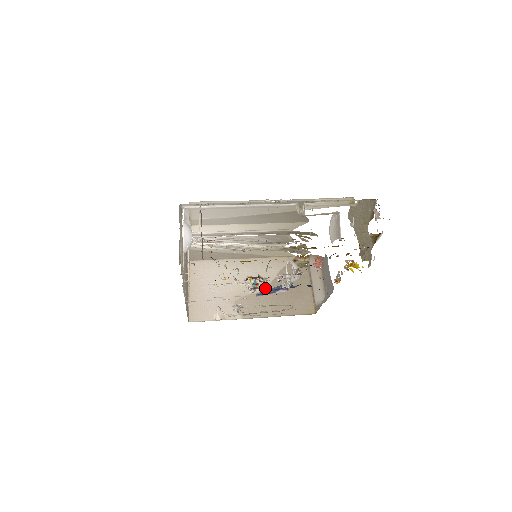
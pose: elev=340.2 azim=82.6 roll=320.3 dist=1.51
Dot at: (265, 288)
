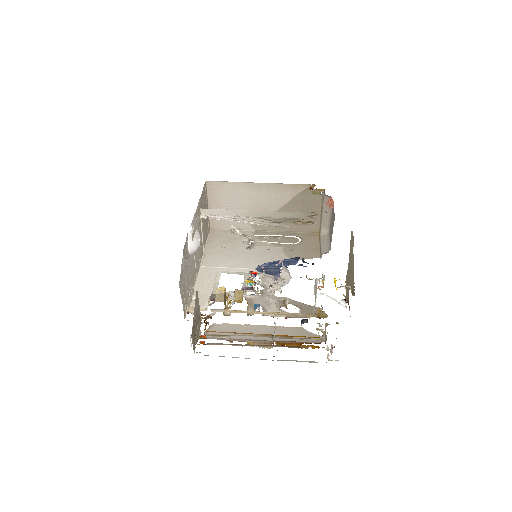
Dot at: (260, 284)
